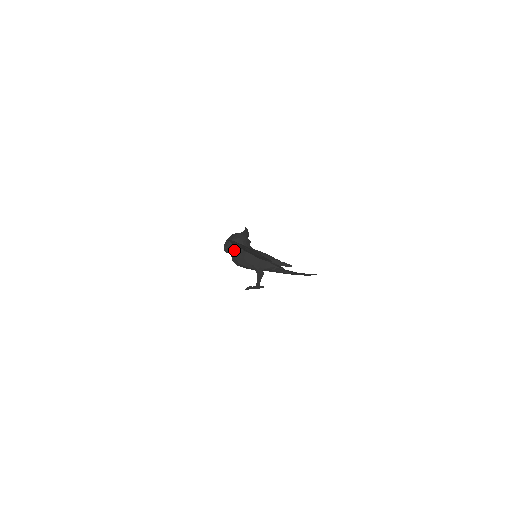
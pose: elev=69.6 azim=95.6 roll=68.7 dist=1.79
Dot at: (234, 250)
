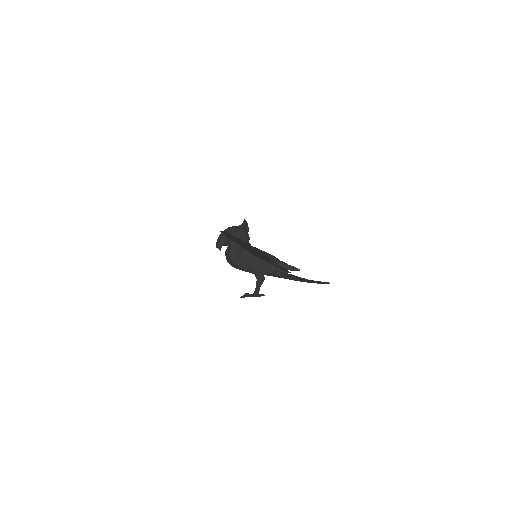
Dot at: (229, 247)
